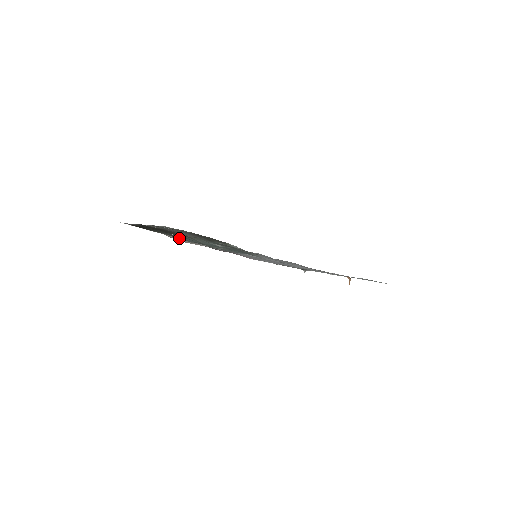
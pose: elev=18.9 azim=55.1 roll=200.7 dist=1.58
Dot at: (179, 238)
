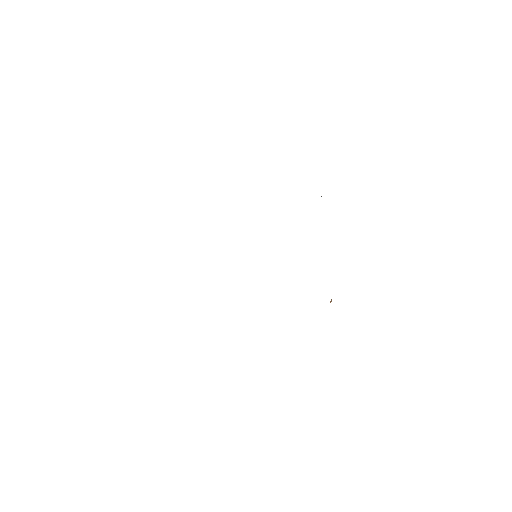
Dot at: occluded
